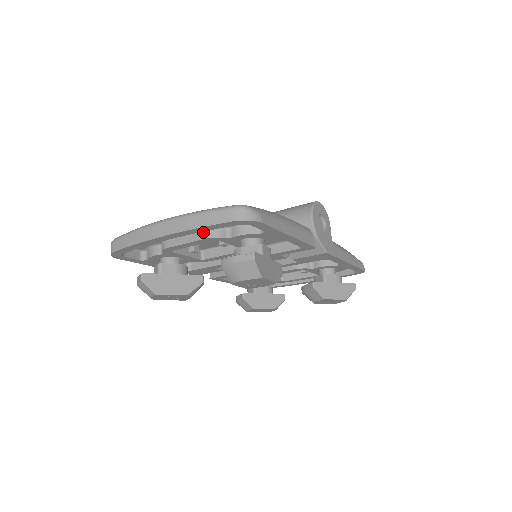
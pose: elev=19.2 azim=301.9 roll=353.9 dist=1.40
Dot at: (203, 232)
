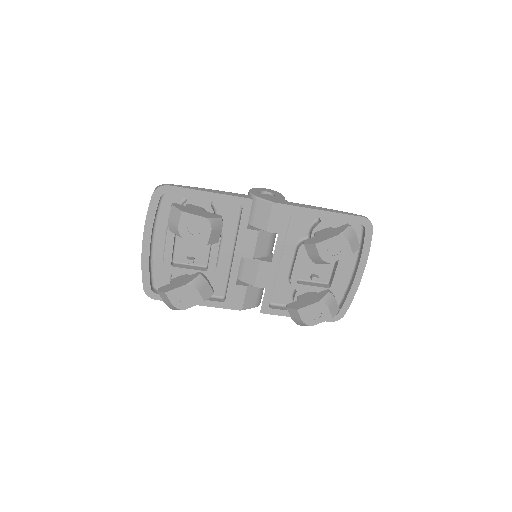
Dot at: (167, 230)
